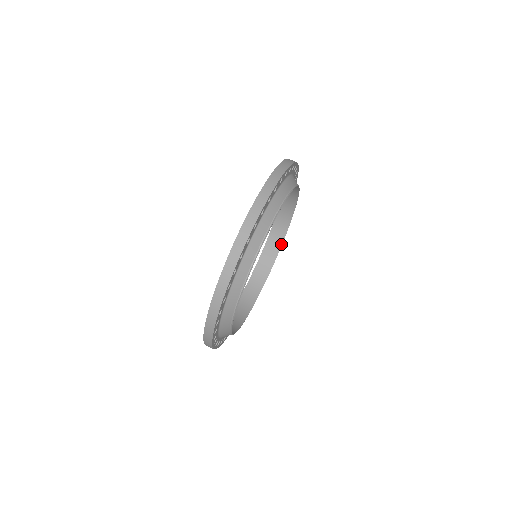
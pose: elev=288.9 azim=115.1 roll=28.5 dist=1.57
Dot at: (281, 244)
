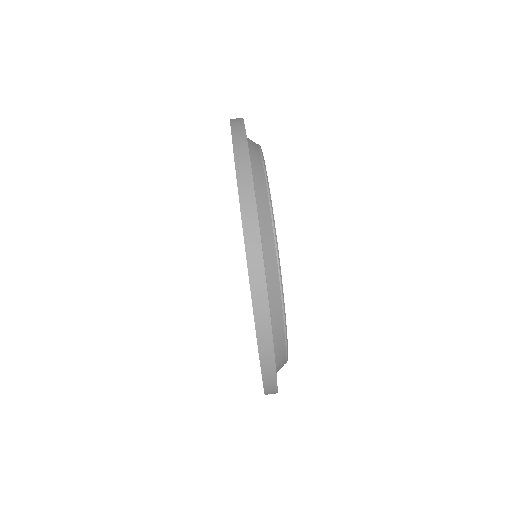
Dot at: occluded
